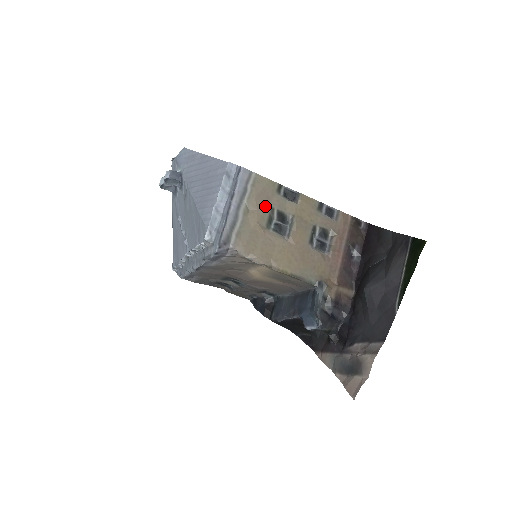
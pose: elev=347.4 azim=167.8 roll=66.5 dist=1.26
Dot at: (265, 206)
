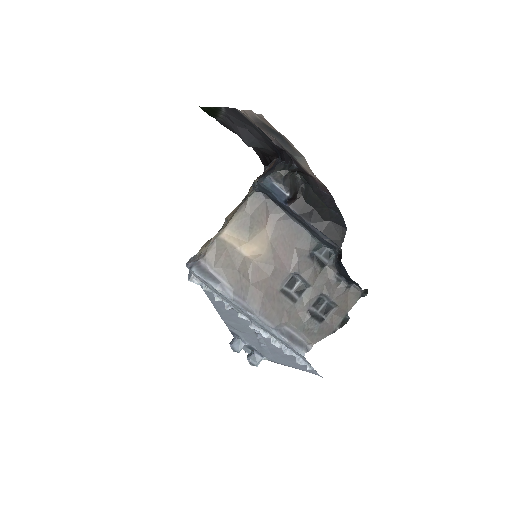
Dot at: occluded
